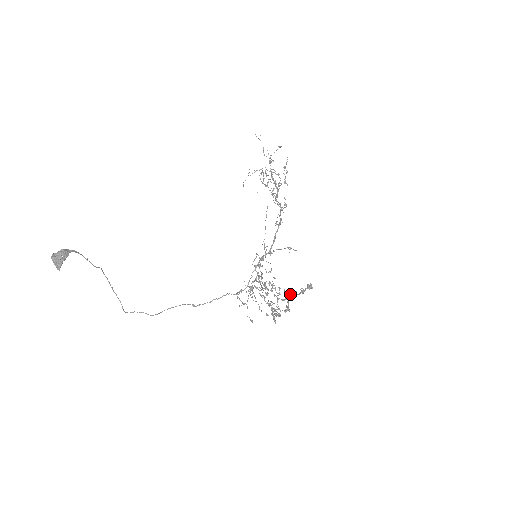
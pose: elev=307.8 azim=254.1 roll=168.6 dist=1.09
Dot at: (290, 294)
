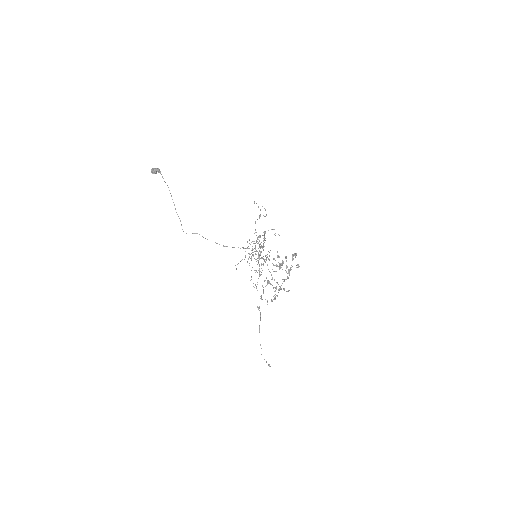
Dot at: (287, 277)
